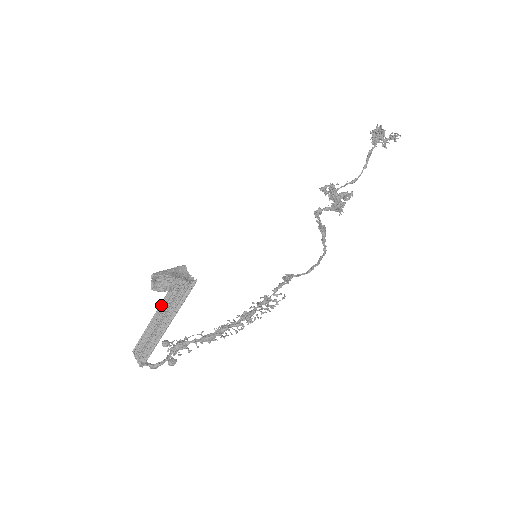
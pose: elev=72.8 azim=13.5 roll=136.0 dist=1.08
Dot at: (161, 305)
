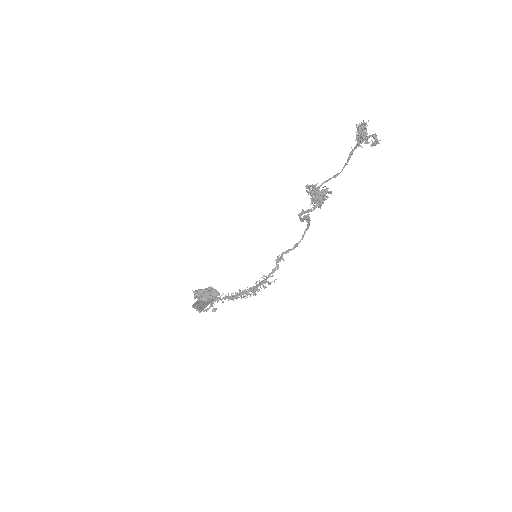
Dot at: occluded
